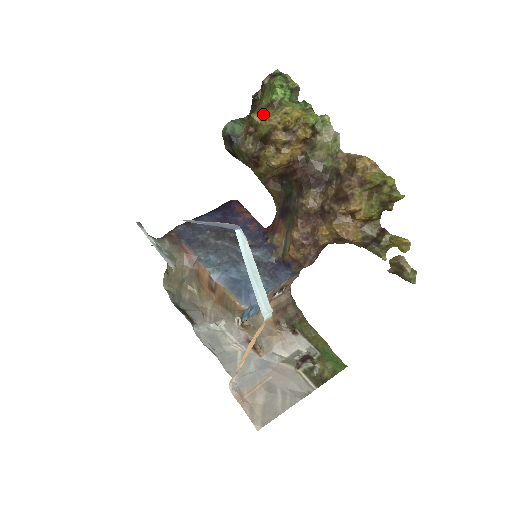
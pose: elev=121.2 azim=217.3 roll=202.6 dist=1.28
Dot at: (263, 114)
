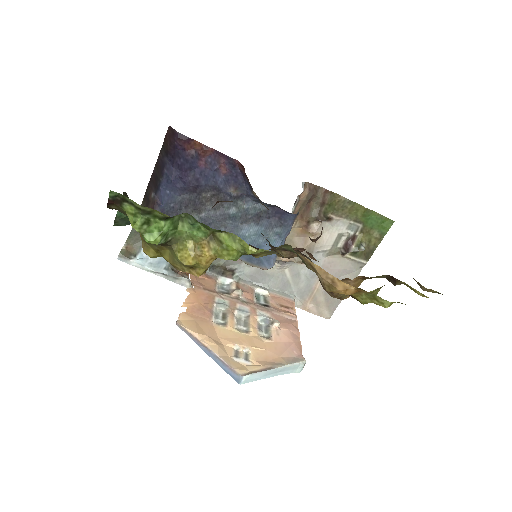
Dot at: (158, 253)
